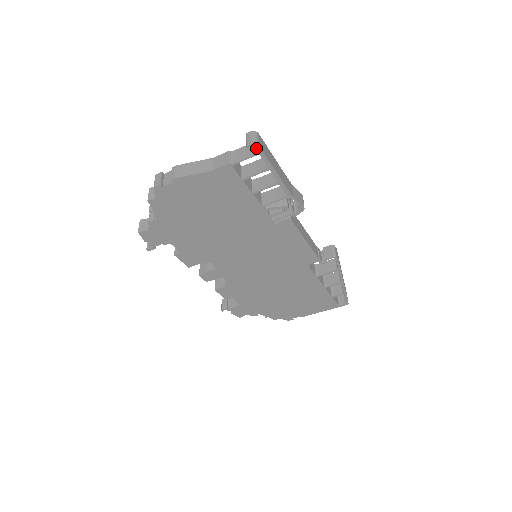
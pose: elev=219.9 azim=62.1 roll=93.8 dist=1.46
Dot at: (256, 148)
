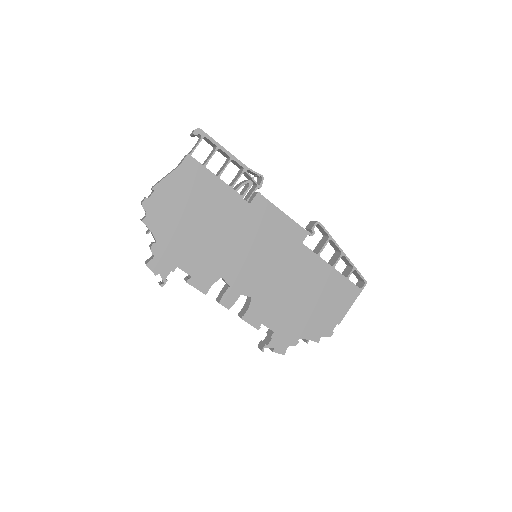
Dot at: (200, 132)
